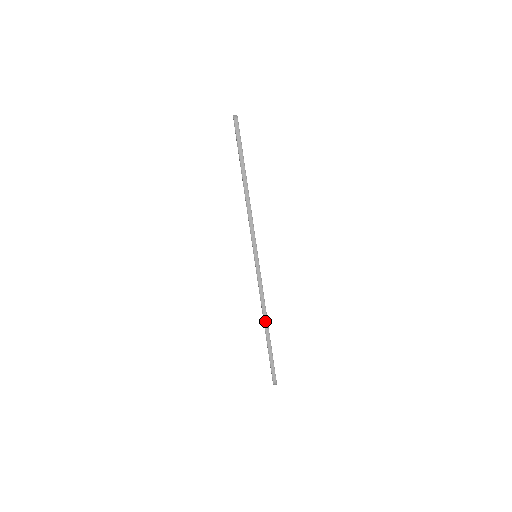
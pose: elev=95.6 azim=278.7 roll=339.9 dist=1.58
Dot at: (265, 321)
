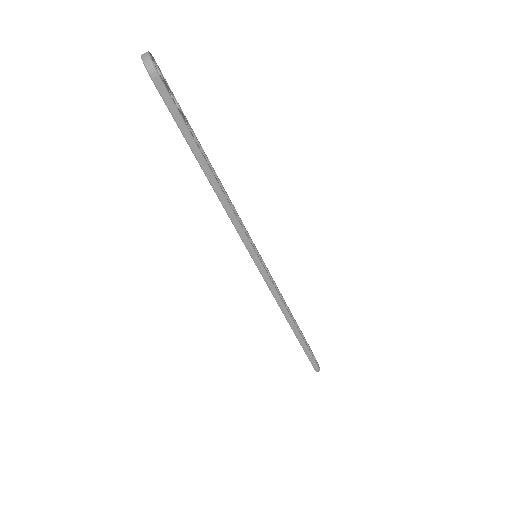
Dot at: (291, 324)
